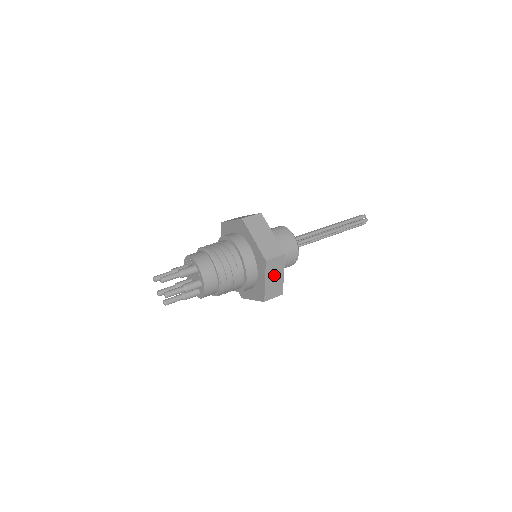
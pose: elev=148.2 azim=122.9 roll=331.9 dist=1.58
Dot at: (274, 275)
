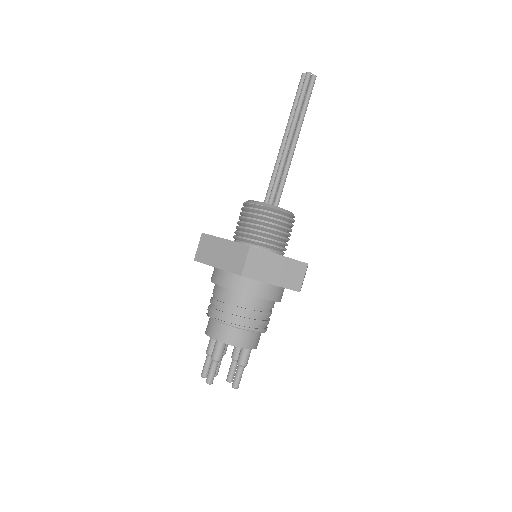
Dot at: occluded
